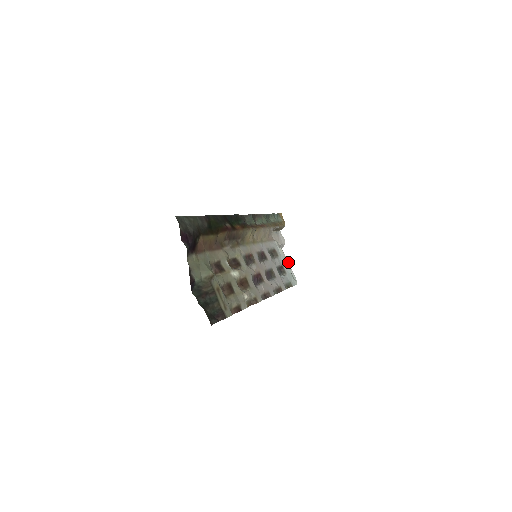
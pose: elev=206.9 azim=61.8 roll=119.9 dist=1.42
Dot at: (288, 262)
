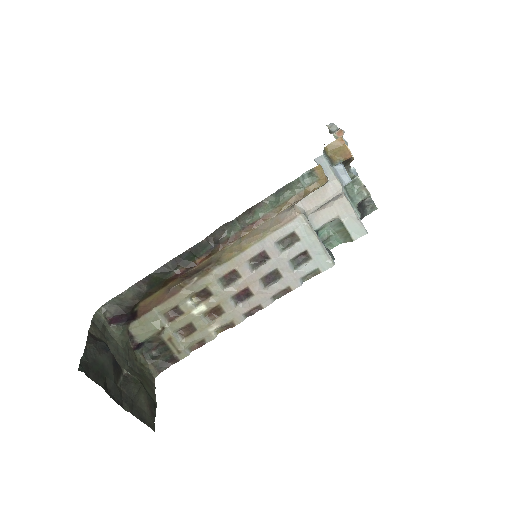
Dot at: (353, 211)
